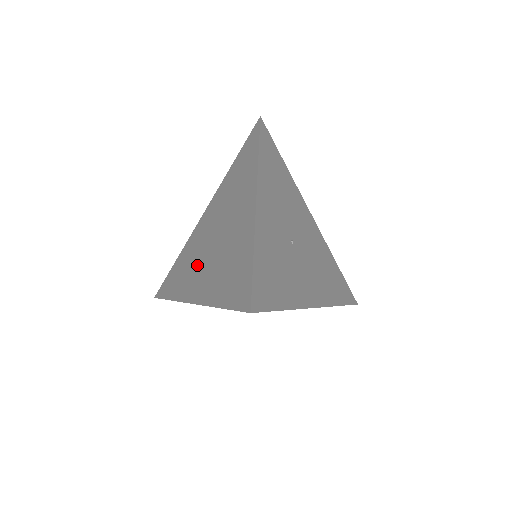
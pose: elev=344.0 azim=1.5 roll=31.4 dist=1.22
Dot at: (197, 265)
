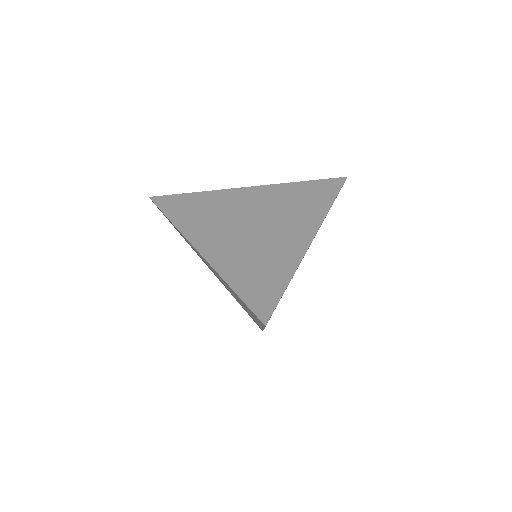
Dot at: (221, 226)
